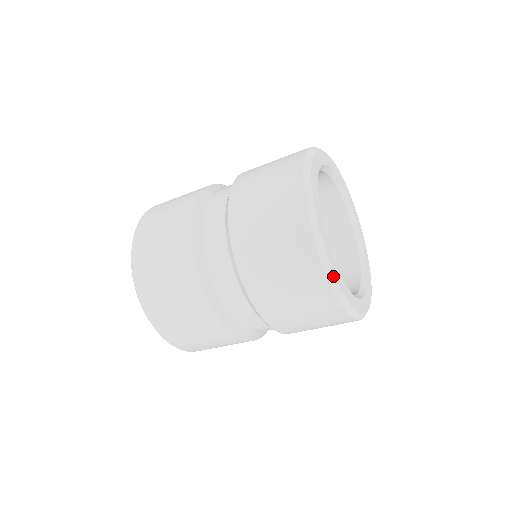
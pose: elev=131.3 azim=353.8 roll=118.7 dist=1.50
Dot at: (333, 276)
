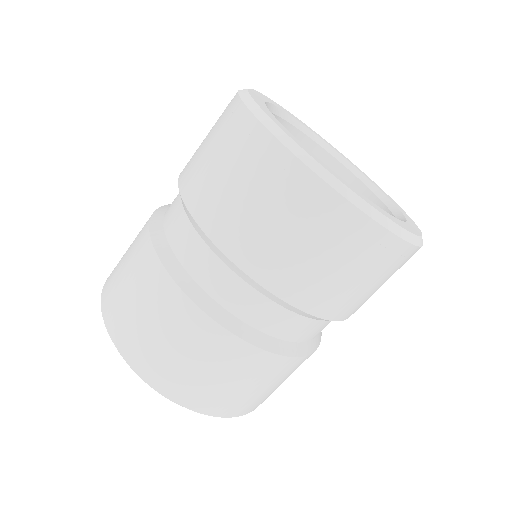
Dot at: (406, 233)
